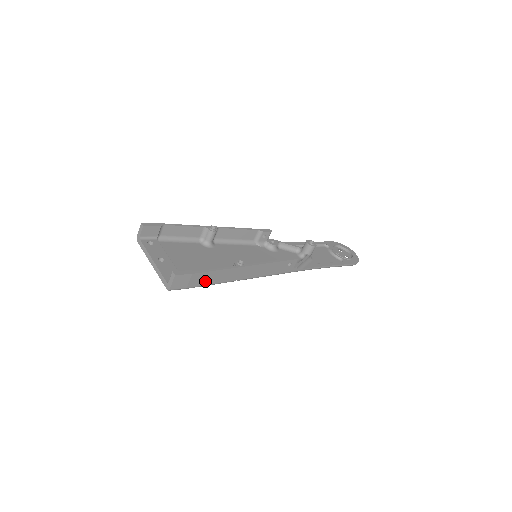
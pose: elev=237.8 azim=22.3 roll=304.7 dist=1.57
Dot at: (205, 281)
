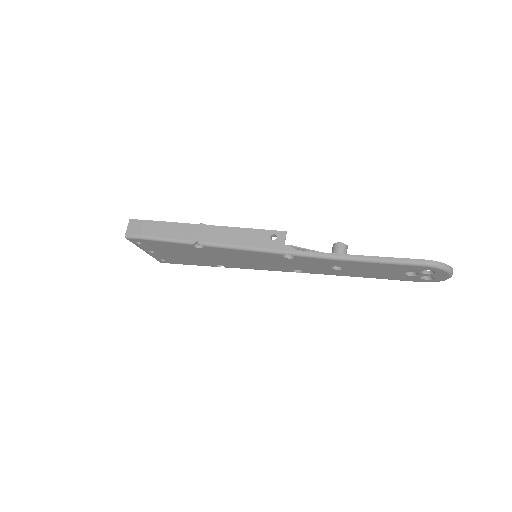
Dot at: (159, 233)
